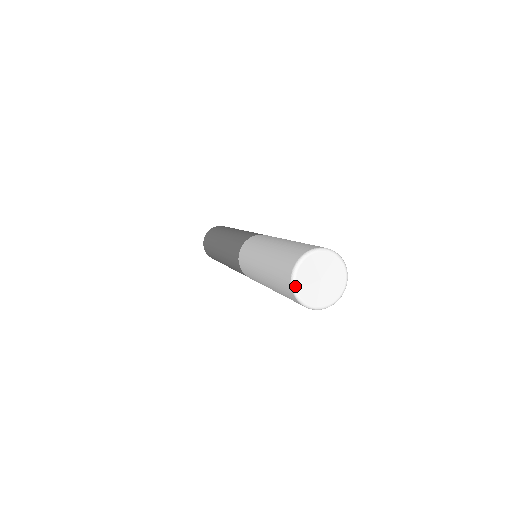
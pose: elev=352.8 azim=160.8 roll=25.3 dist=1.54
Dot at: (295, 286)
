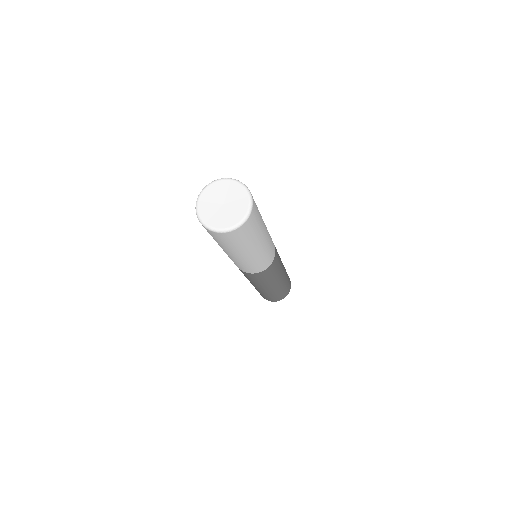
Dot at: (205, 188)
